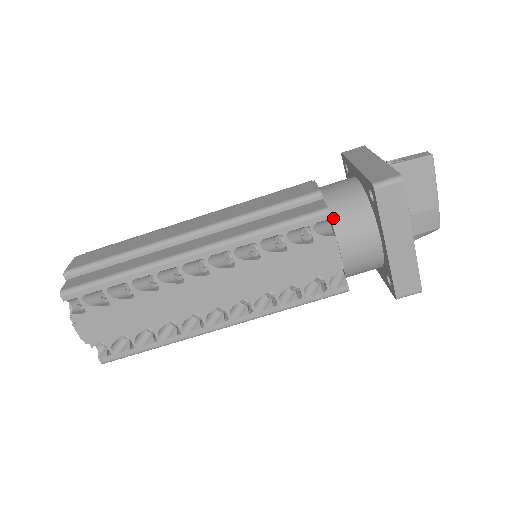
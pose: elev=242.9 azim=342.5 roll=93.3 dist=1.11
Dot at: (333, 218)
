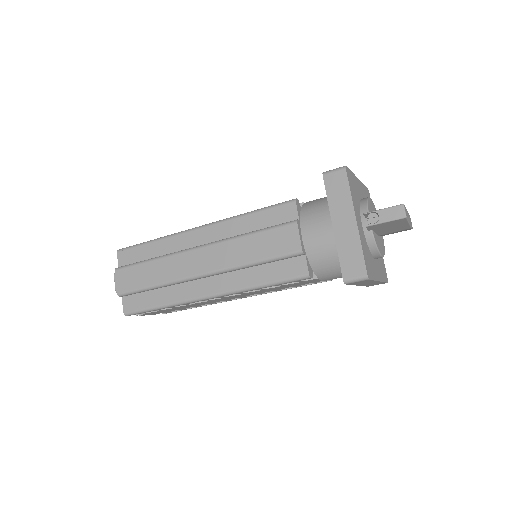
Dot at: (315, 269)
